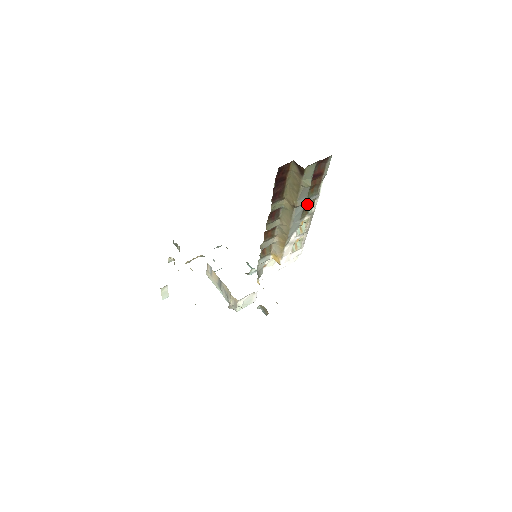
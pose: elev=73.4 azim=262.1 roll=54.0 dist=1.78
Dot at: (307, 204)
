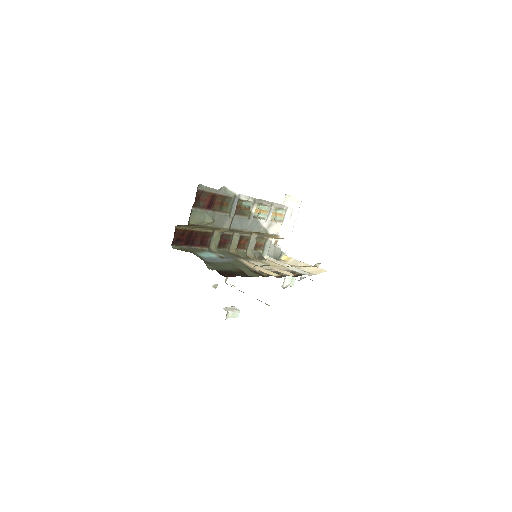
Dot at: (238, 209)
